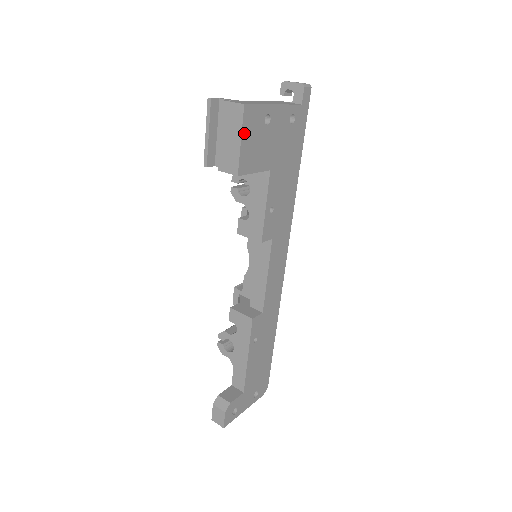
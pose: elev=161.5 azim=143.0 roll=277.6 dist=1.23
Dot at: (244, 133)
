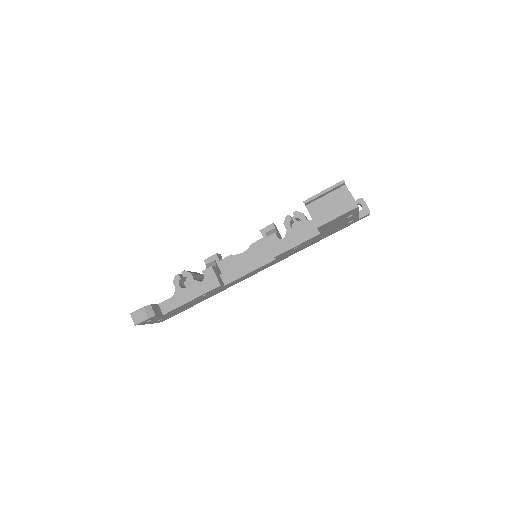
Dot at: (342, 215)
